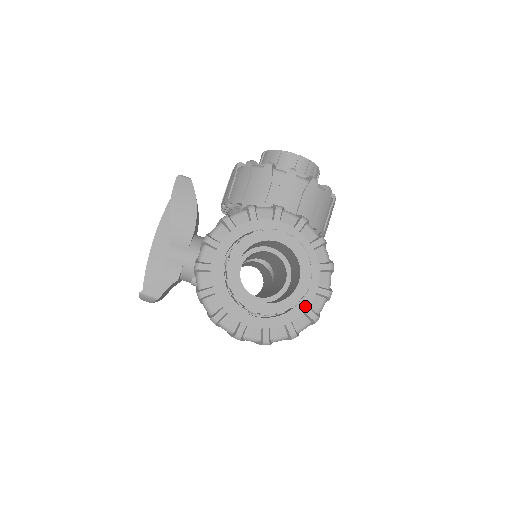
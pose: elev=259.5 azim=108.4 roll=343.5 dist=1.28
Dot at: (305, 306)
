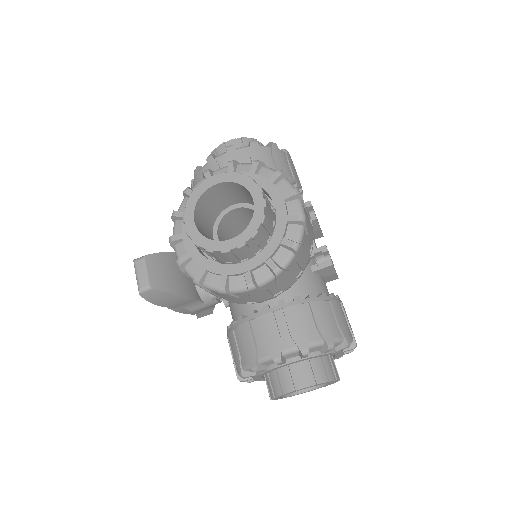
Dot at: (340, 356)
